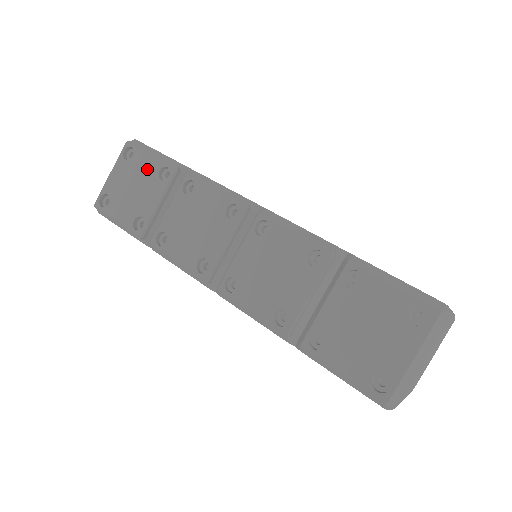
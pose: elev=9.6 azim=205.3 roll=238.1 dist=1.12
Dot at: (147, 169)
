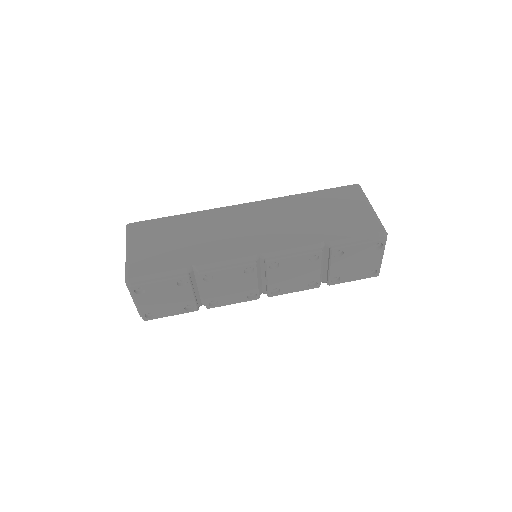
Dot at: (166, 288)
